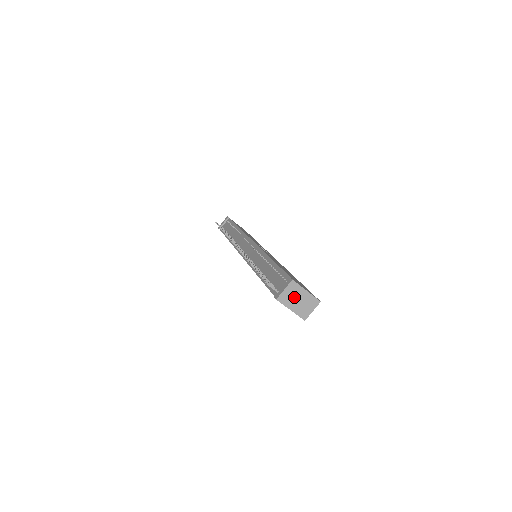
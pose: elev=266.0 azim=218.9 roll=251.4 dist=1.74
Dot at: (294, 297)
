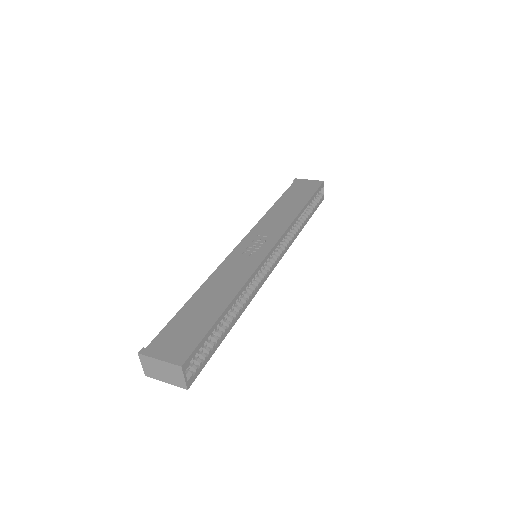
Dot at: (156, 369)
